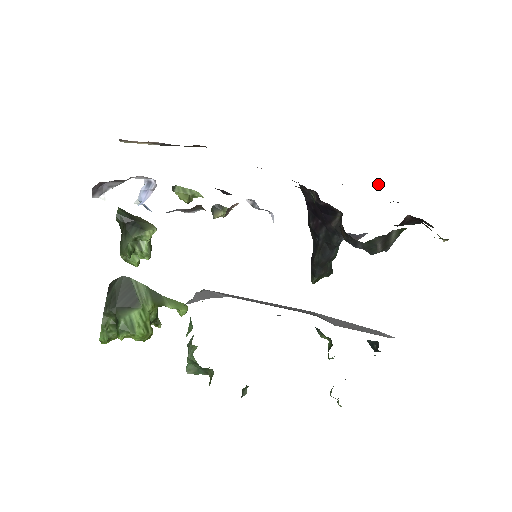
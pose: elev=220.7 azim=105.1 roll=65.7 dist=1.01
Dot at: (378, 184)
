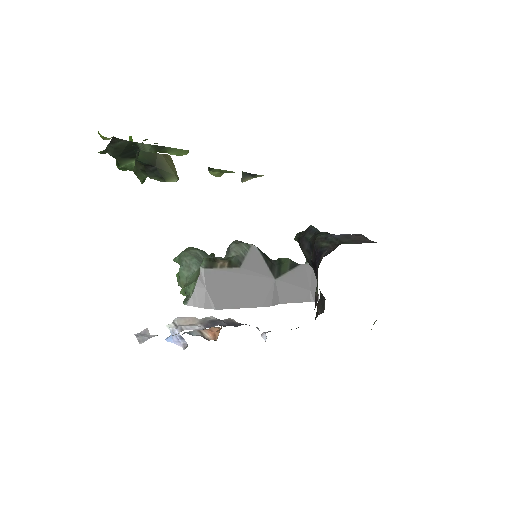
Dot at: occluded
